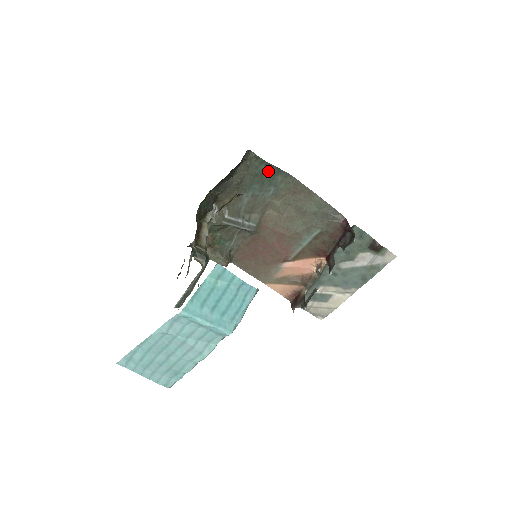
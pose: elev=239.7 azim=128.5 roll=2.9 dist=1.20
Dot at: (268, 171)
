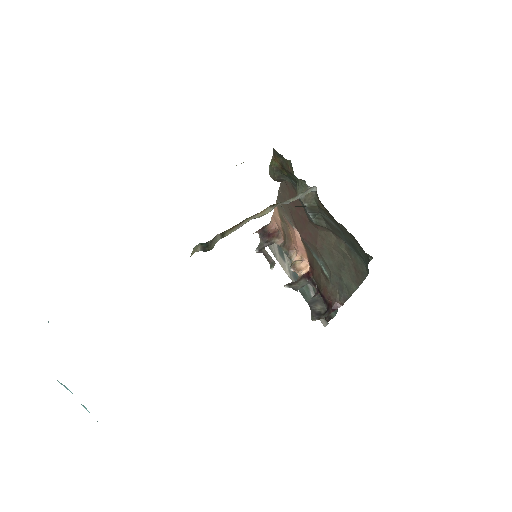
Dot at: occluded
